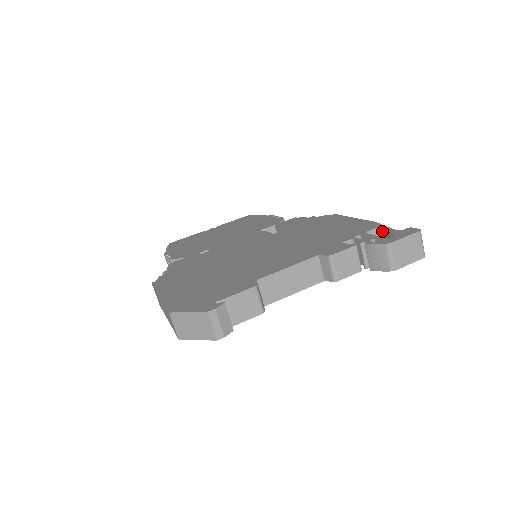
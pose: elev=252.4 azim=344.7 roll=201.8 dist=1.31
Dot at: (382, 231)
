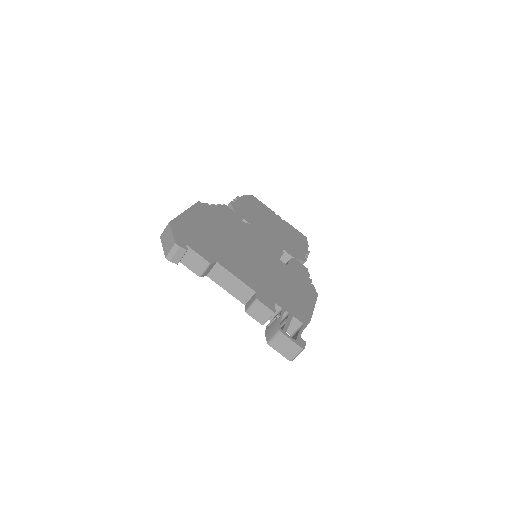
Dot at: (301, 327)
